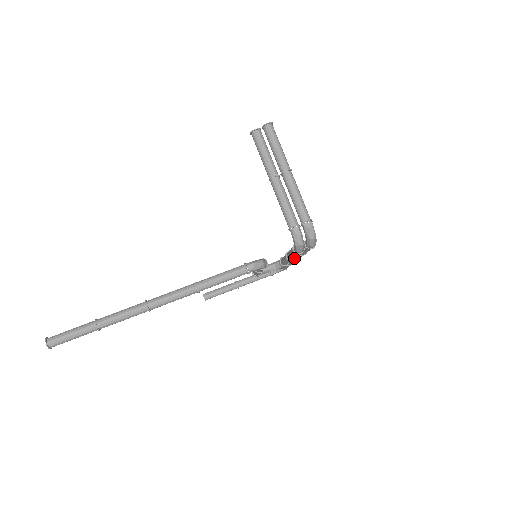
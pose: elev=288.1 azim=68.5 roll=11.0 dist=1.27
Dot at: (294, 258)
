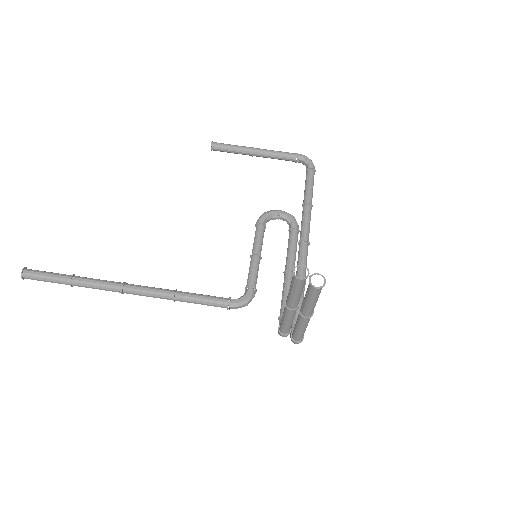
Dot at: occluded
